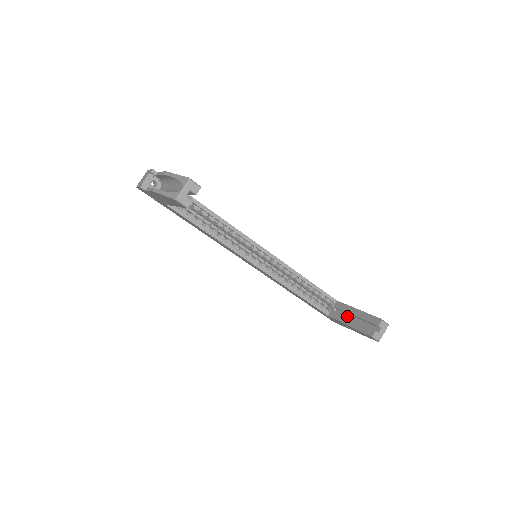
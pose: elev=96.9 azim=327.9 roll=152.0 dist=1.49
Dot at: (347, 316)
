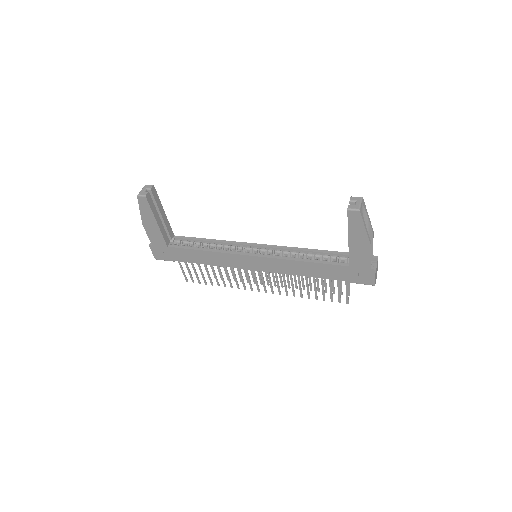
Dot at: occluded
